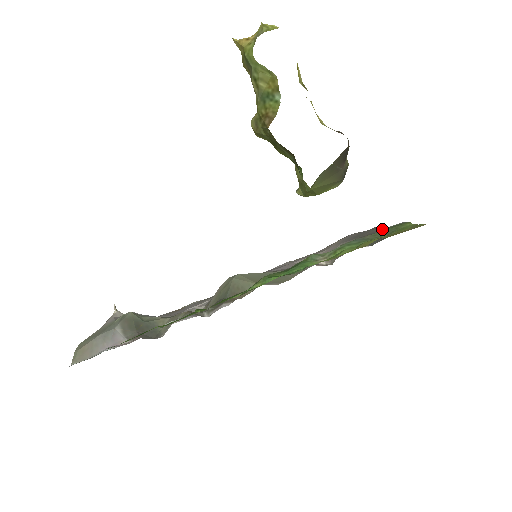
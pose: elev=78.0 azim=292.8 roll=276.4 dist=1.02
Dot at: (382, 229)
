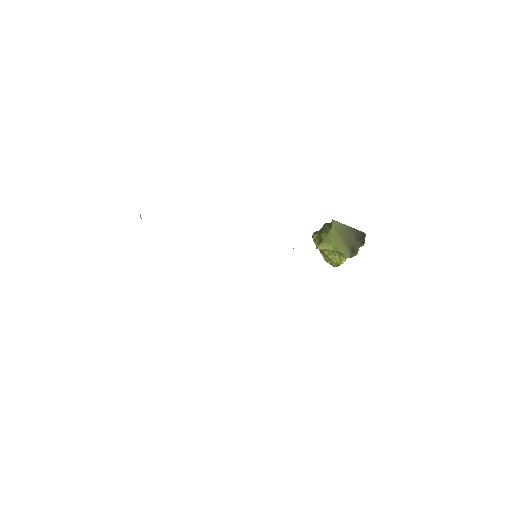
Dot at: occluded
